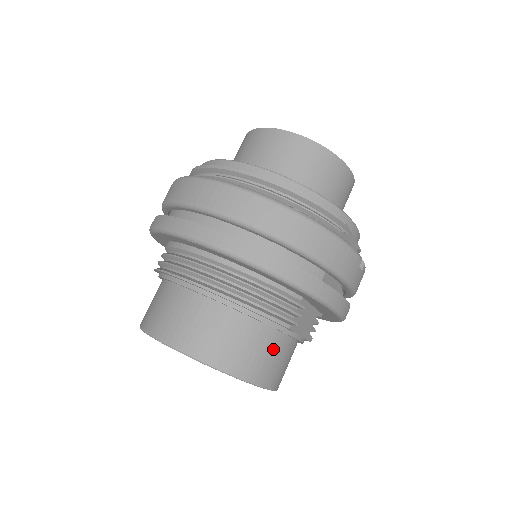
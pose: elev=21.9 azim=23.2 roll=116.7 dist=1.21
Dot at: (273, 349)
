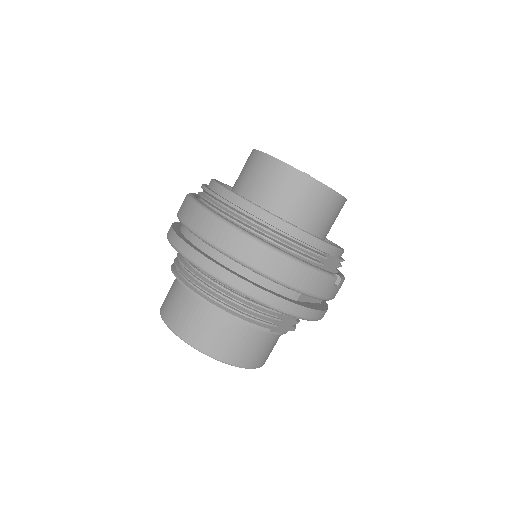
Dot at: (258, 343)
